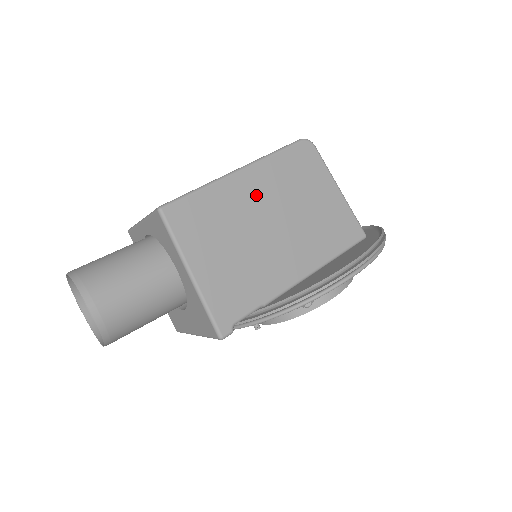
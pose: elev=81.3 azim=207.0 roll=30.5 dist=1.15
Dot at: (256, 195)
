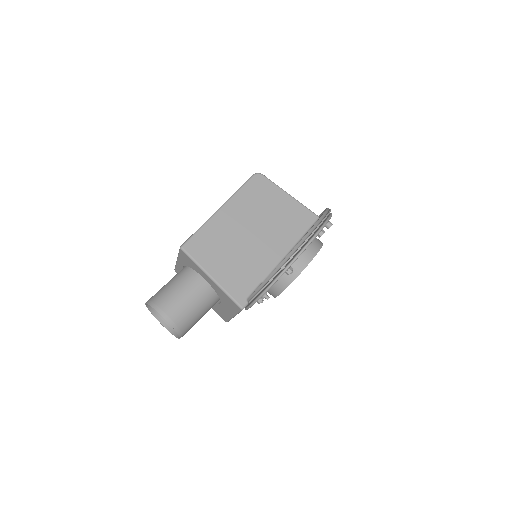
Dot at: (235, 219)
